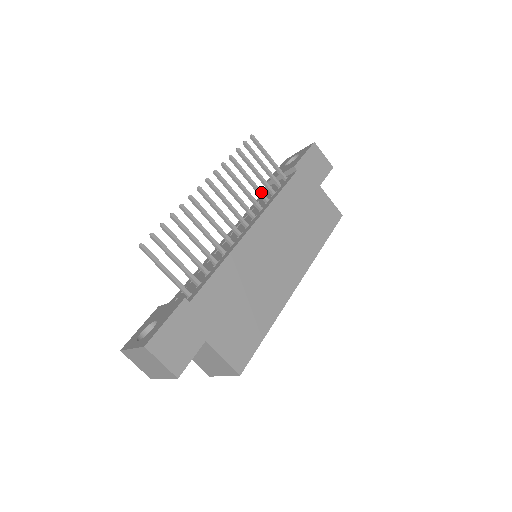
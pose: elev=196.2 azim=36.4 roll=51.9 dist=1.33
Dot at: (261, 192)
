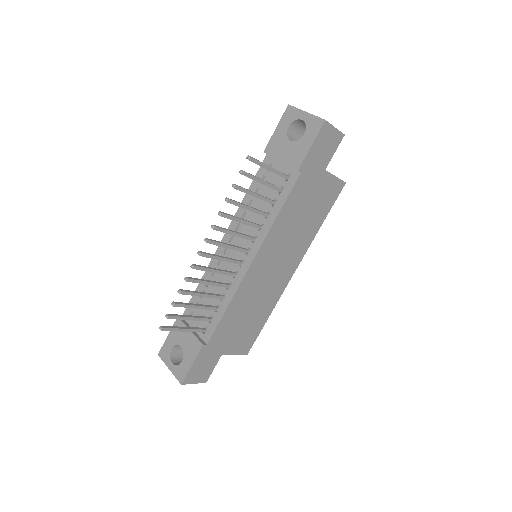
Dot at: (261, 213)
